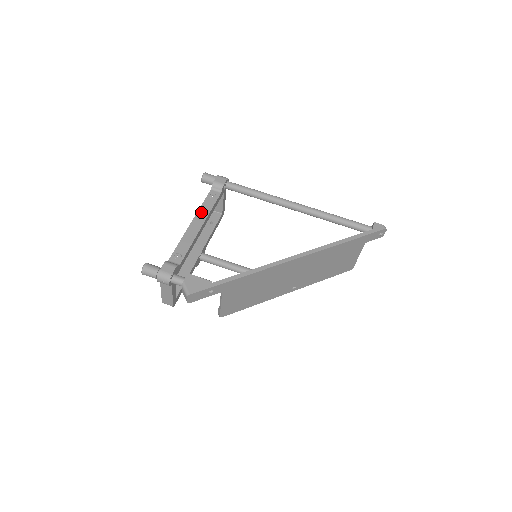
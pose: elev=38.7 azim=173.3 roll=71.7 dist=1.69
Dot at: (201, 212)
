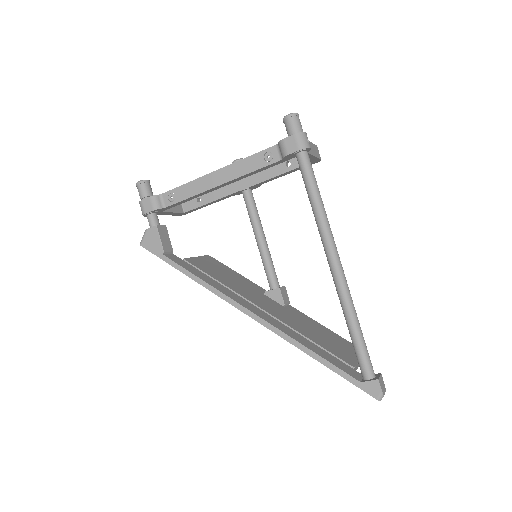
Dot at: (236, 167)
